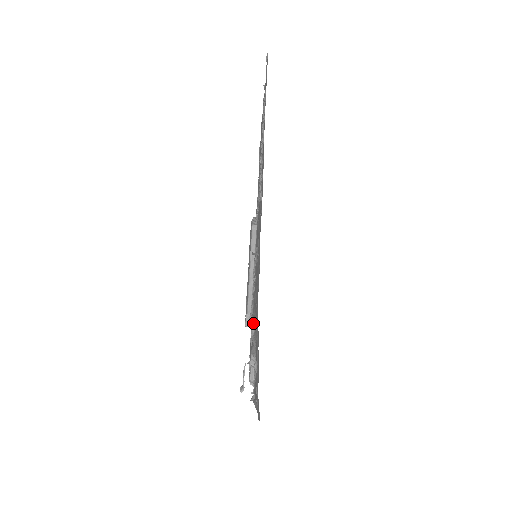
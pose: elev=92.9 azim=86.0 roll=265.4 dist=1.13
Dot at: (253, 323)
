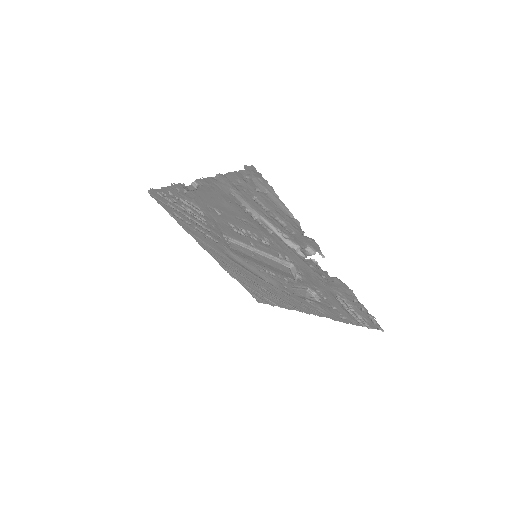
Dot at: (265, 235)
